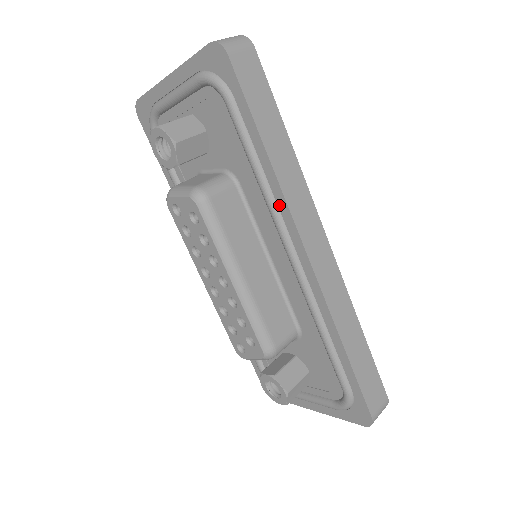
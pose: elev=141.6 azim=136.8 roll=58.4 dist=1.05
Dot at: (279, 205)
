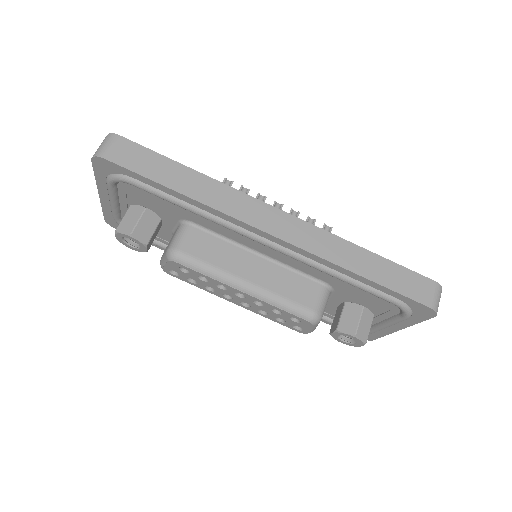
Dot at: (222, 218)
